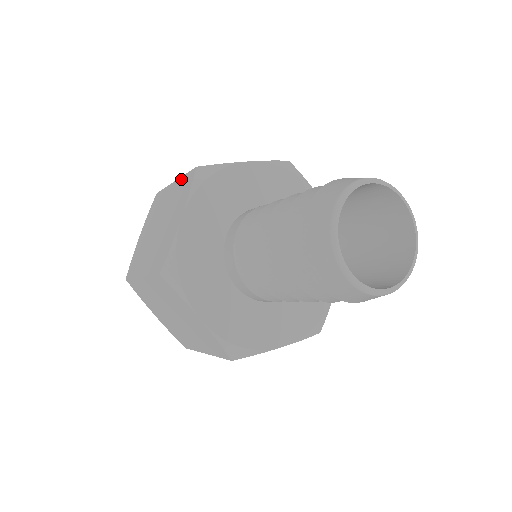
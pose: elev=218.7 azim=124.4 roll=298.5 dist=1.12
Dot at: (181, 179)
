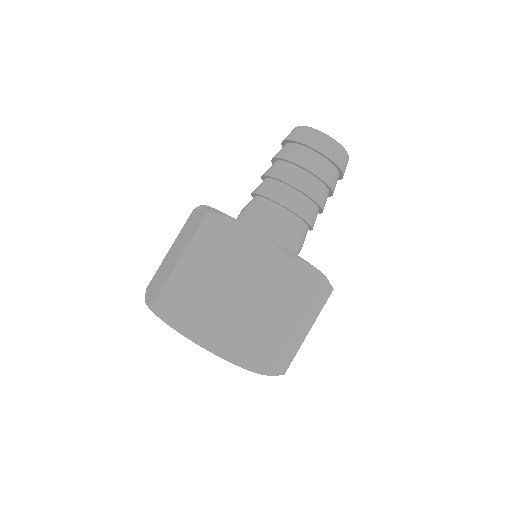
Dot at: (180, 232)
